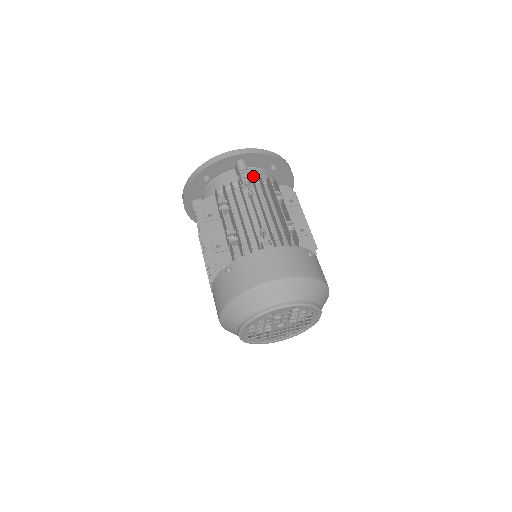
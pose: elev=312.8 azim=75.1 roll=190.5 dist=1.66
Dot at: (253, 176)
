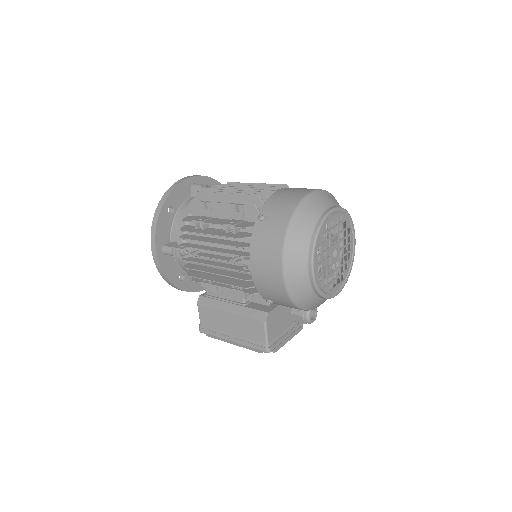
Dot at: occluded
